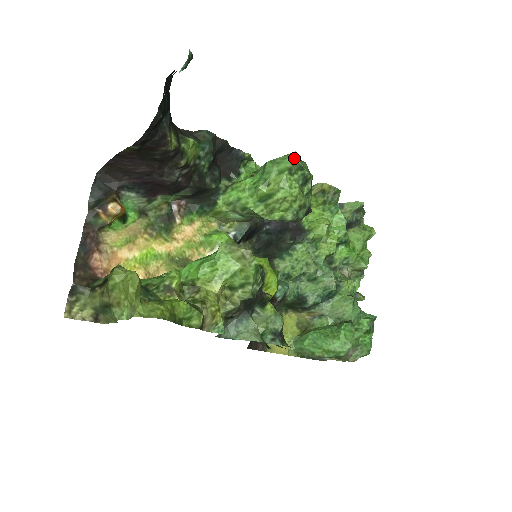
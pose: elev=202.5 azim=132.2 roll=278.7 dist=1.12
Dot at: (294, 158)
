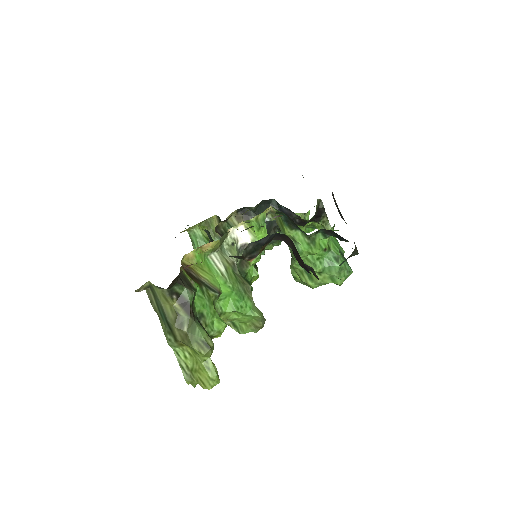
Dot at: occluded
